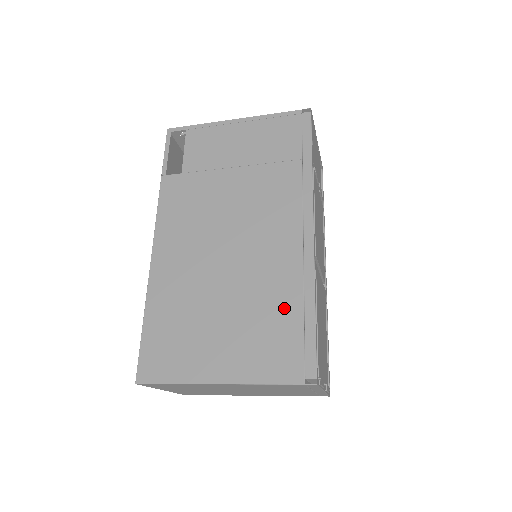
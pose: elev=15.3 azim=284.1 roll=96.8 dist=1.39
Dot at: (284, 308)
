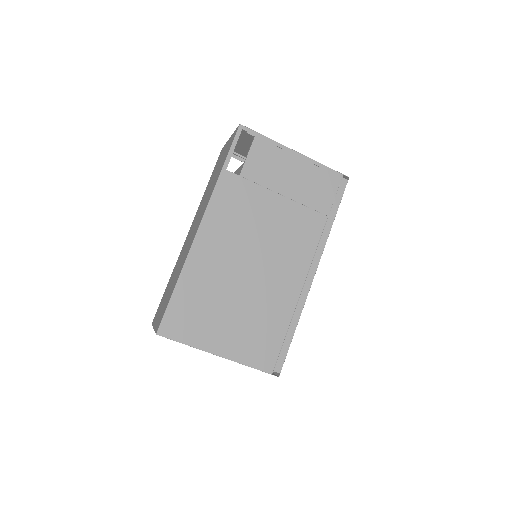
Dot at: (277, 321)
